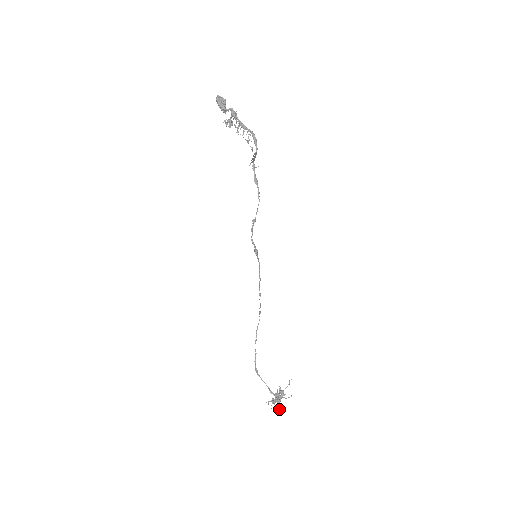
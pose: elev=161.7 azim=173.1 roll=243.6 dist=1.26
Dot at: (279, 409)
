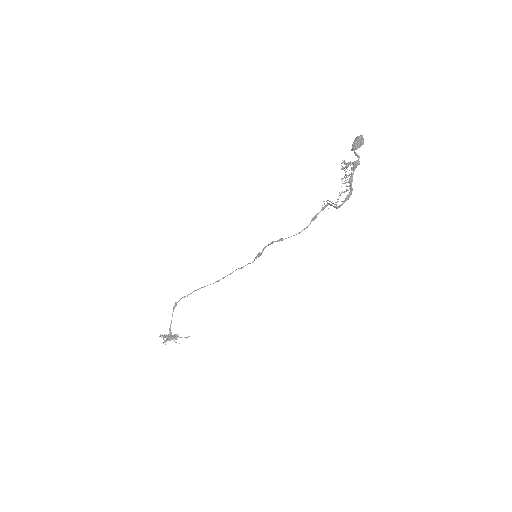
Dot at: (164, 342)
